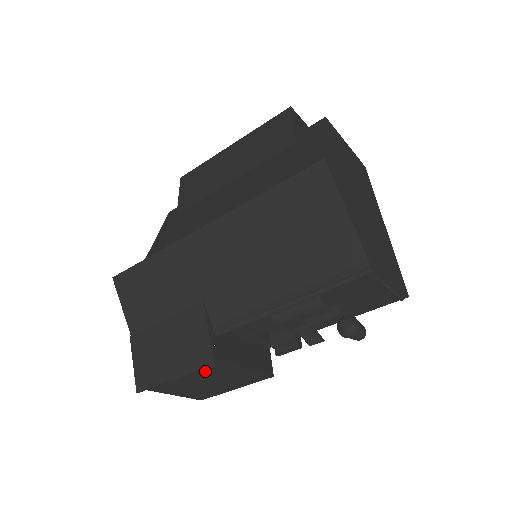
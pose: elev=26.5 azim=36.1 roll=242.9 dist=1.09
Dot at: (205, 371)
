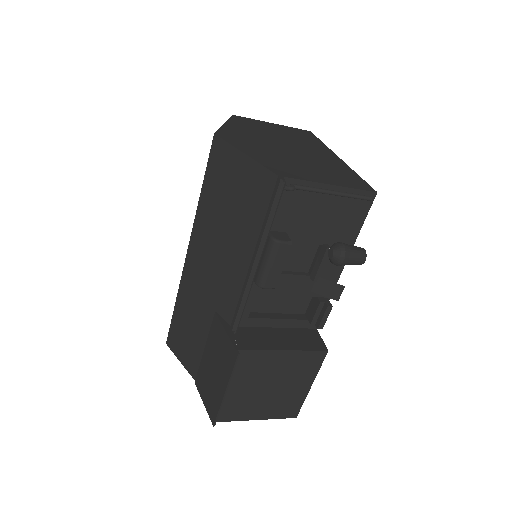
Dot at: (249, 371)
